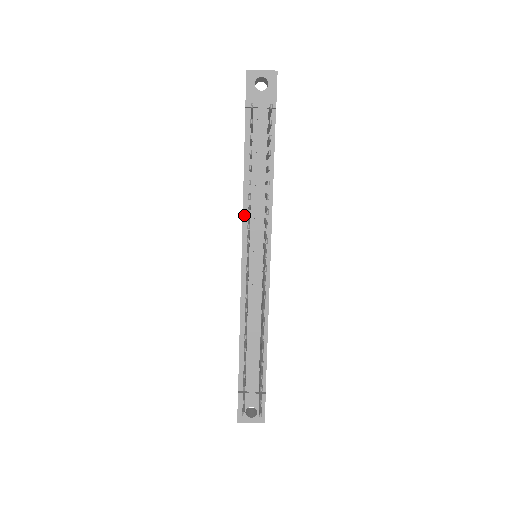
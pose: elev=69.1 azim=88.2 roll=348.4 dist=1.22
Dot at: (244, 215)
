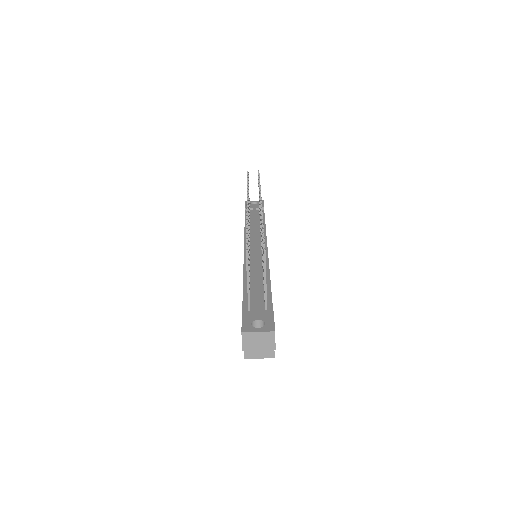
Dot at: (245, 237)
